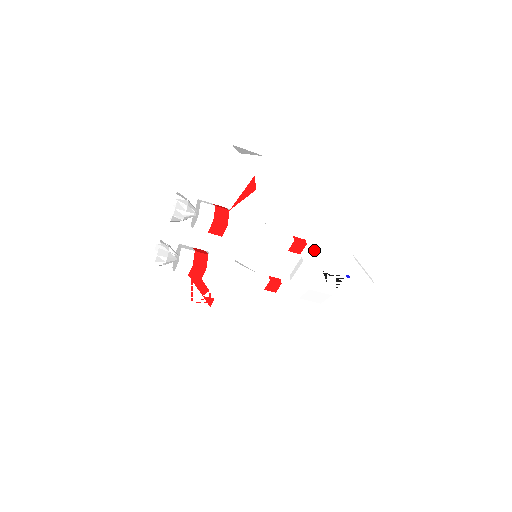
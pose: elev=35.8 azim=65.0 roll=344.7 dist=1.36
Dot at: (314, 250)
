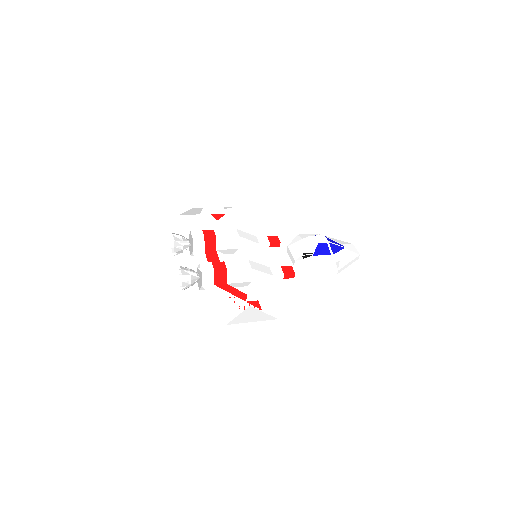
Dot at: (301, 275)
